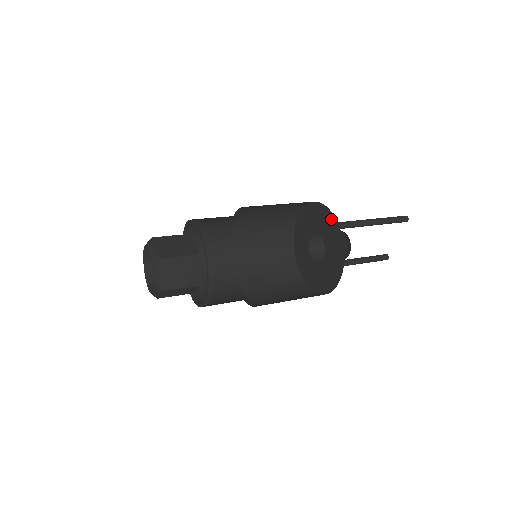
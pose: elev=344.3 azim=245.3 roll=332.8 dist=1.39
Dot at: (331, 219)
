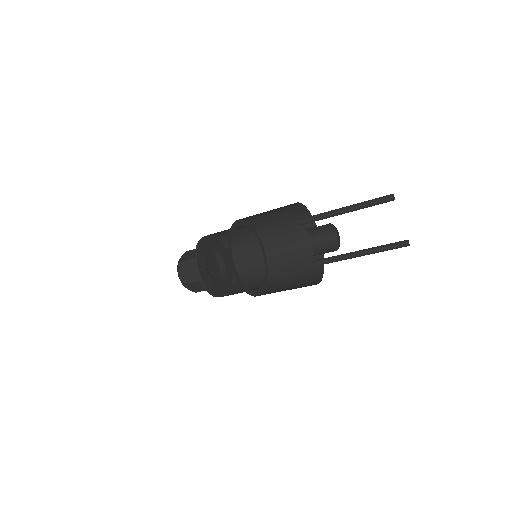
Dot at: occluded
